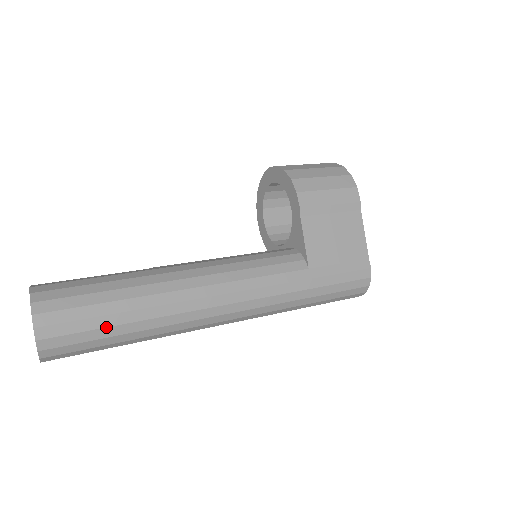
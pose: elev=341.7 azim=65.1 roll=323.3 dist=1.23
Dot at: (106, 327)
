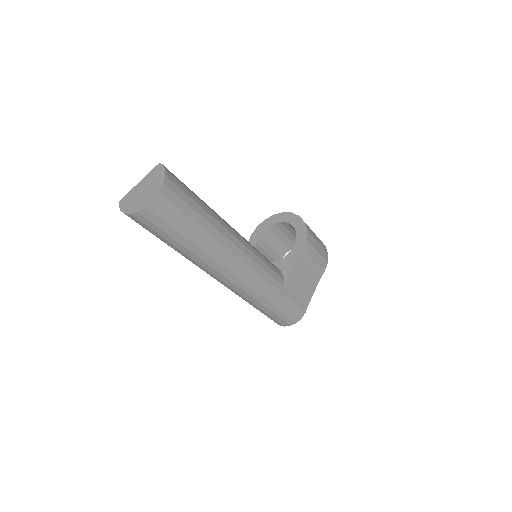
Dot at: (187, 227)
